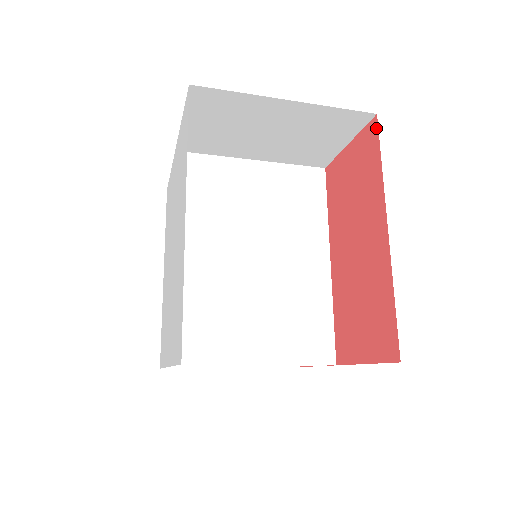
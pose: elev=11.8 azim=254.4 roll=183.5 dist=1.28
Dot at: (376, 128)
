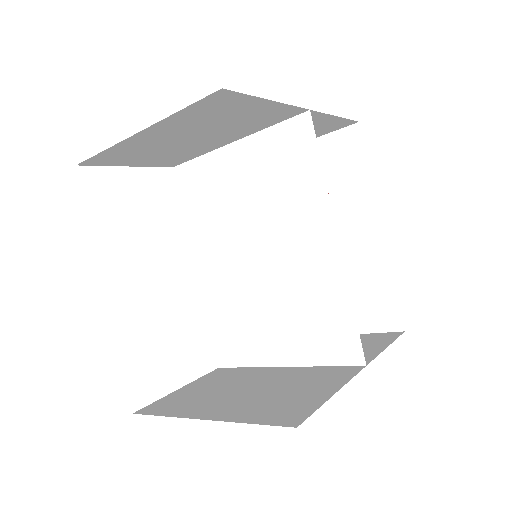
Dot at: occluded
